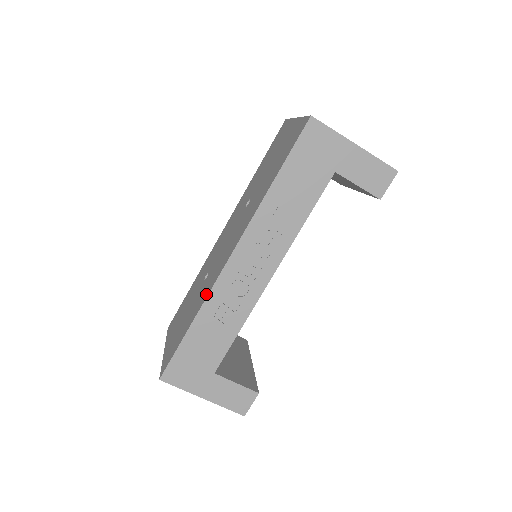
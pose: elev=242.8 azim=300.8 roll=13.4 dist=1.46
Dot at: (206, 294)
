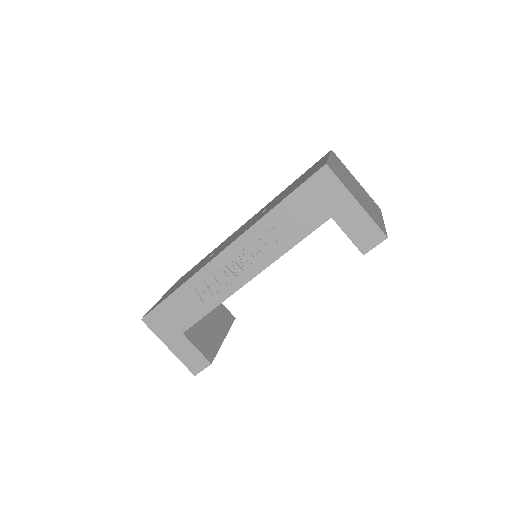
Dot at: (197, 271)
